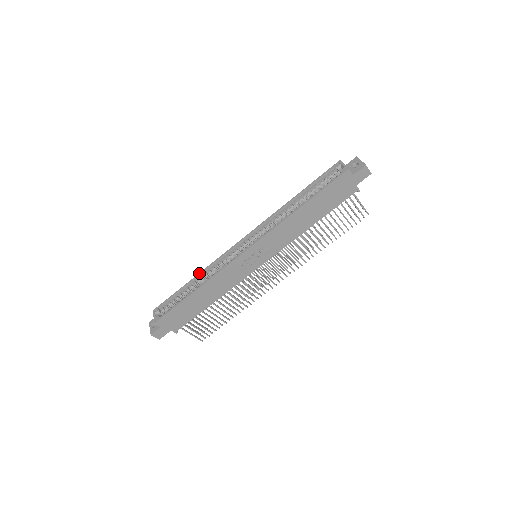
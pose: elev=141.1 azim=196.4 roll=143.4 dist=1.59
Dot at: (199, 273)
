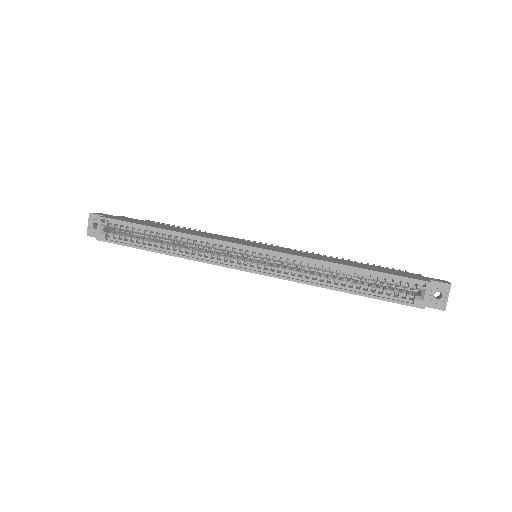
Dot at: (178, 232)
